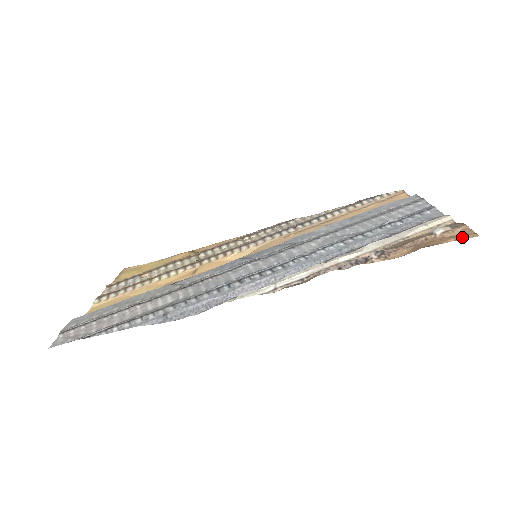
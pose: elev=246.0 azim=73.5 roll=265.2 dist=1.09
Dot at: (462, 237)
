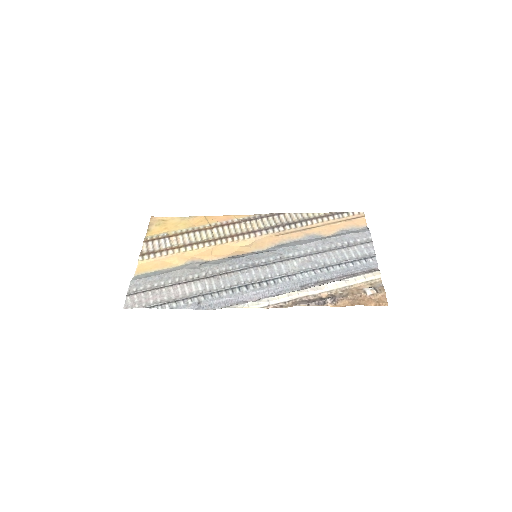
Dot at: (379, 304)
